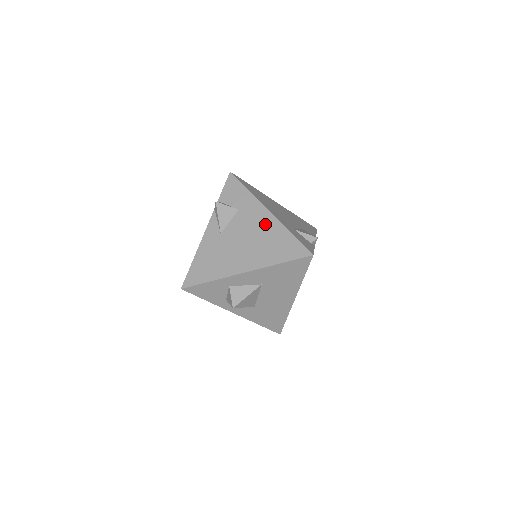
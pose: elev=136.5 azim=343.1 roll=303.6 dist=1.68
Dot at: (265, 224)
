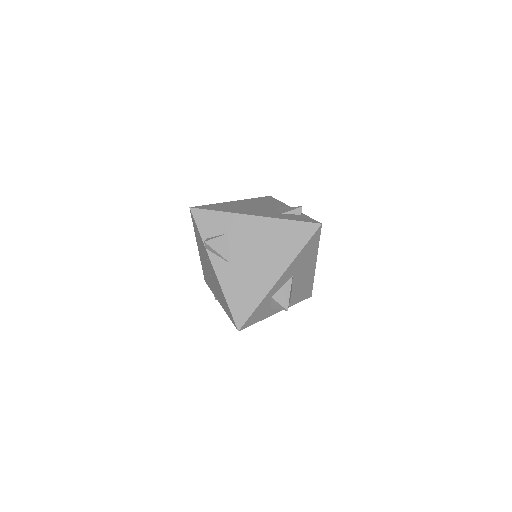
Dot at: (261, 229)
